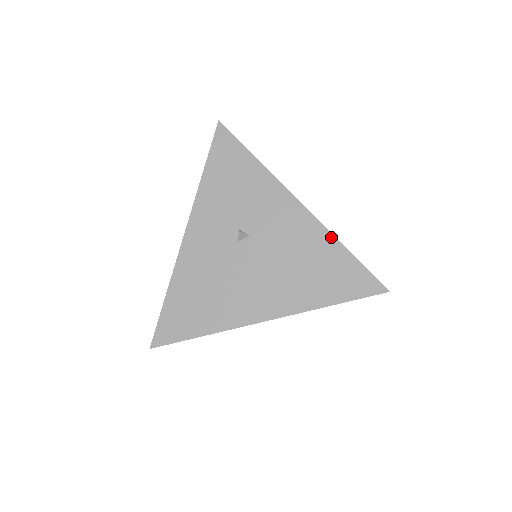
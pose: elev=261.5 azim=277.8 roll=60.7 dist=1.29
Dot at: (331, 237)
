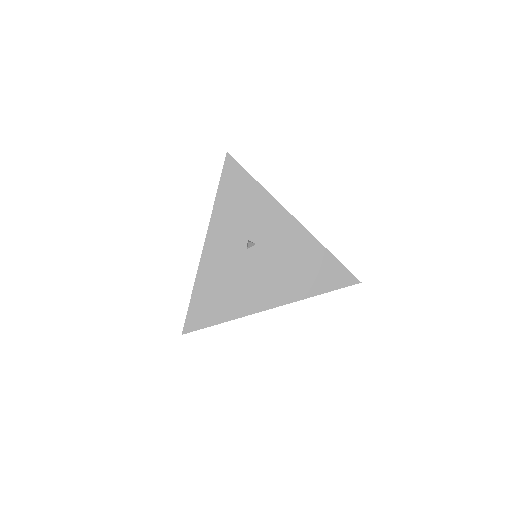
Dot at: (318, 244)
